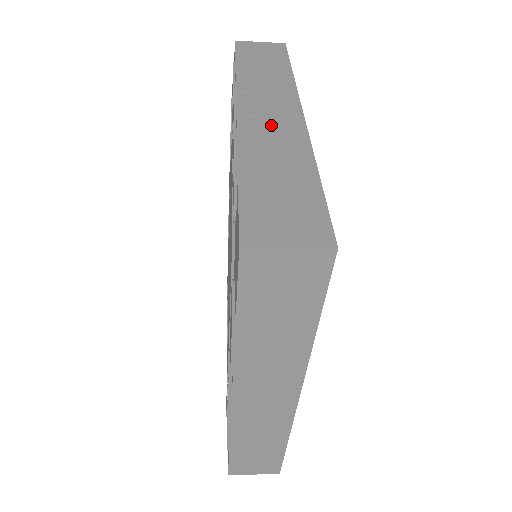
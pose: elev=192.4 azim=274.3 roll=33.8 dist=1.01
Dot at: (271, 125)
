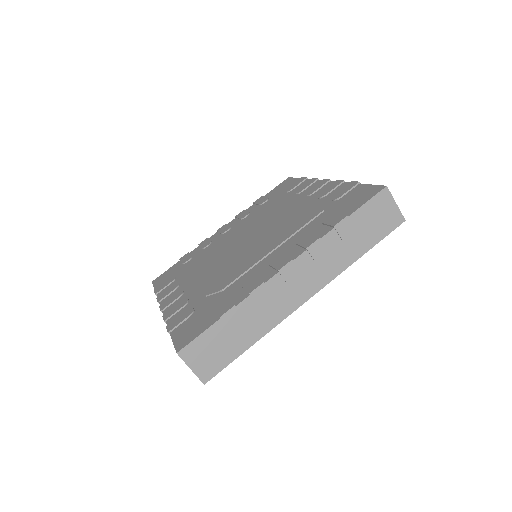
Dot at: occluded
